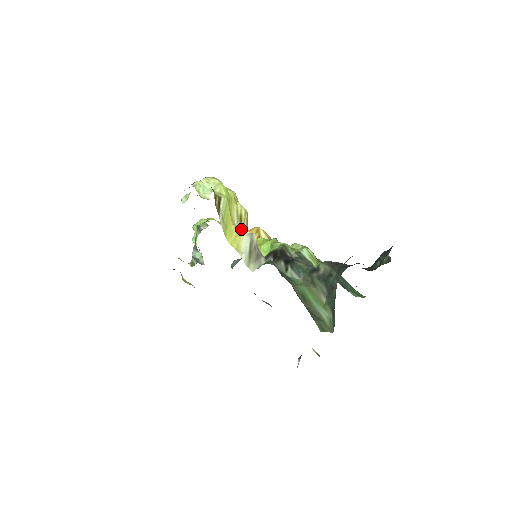
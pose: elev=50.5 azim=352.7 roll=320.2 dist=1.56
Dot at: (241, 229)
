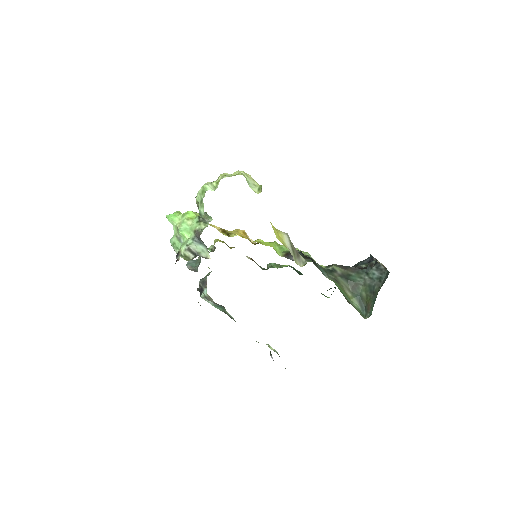
Dot at: (275, 228)
